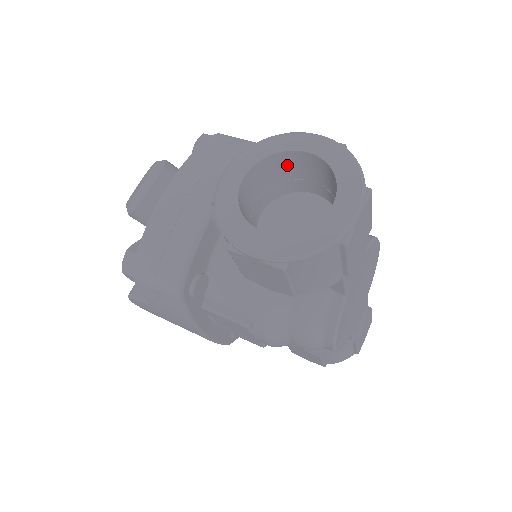
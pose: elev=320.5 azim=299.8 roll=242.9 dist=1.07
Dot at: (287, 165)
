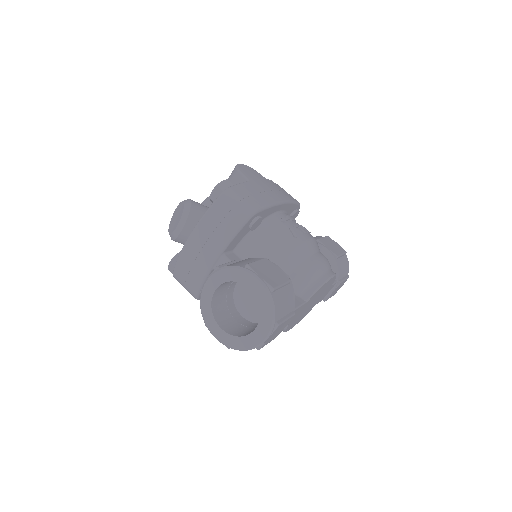
Dot at: occluded
